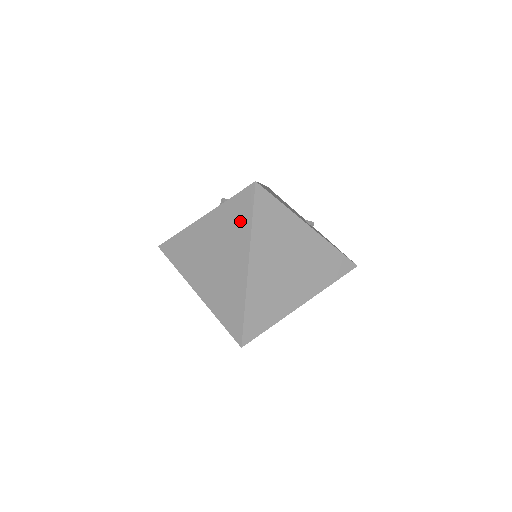
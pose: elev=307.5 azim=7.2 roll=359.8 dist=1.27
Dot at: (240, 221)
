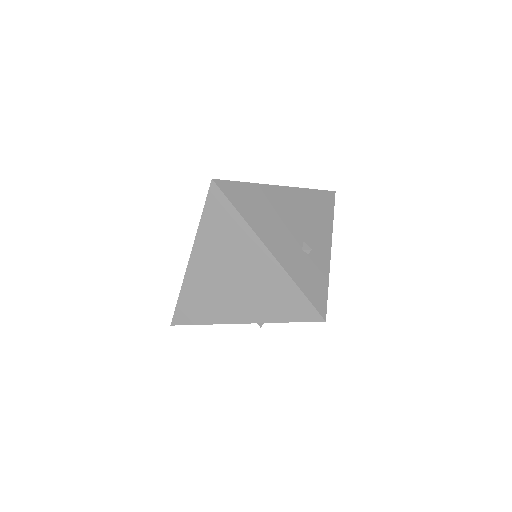
Dot at: occluded
